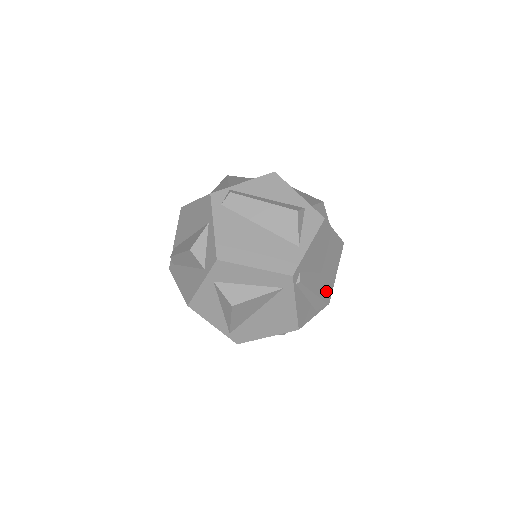
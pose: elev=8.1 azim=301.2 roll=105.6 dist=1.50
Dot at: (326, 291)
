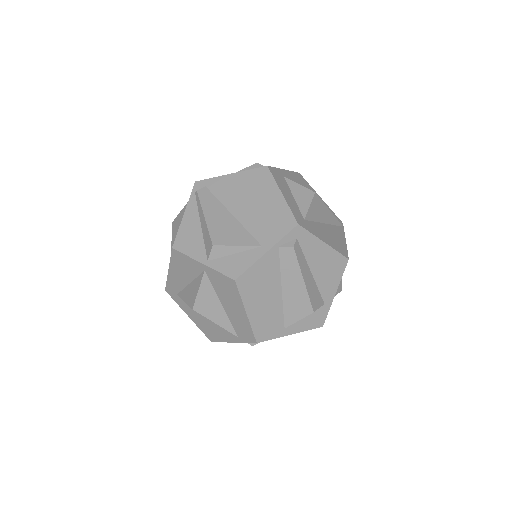
Dot at: (226, 238)
